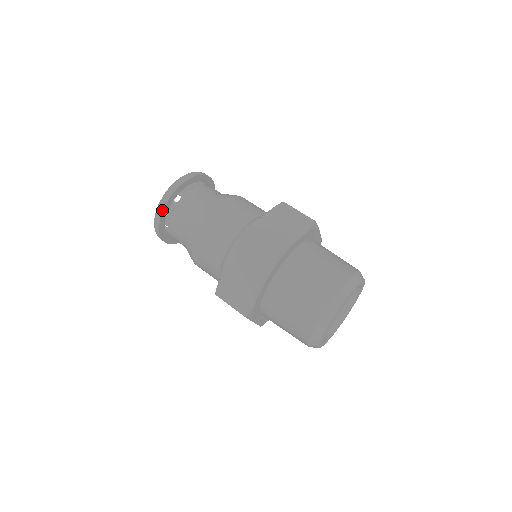
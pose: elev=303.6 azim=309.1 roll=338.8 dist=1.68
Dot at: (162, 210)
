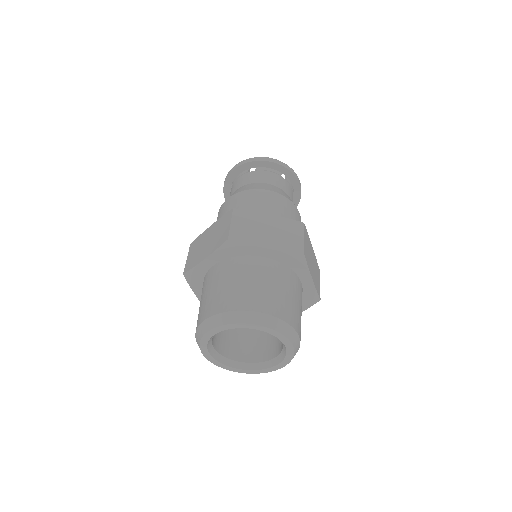
Dot at: (225, 198)
